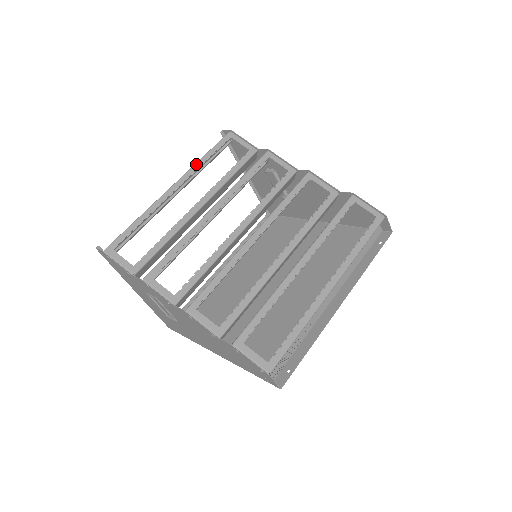
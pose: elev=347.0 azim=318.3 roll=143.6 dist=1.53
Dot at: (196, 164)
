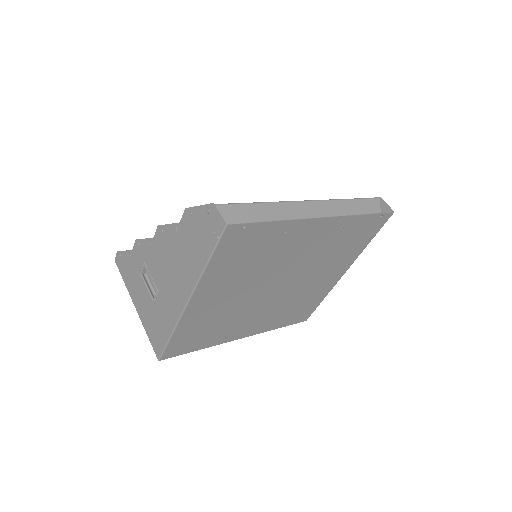
Dot at: occluded
